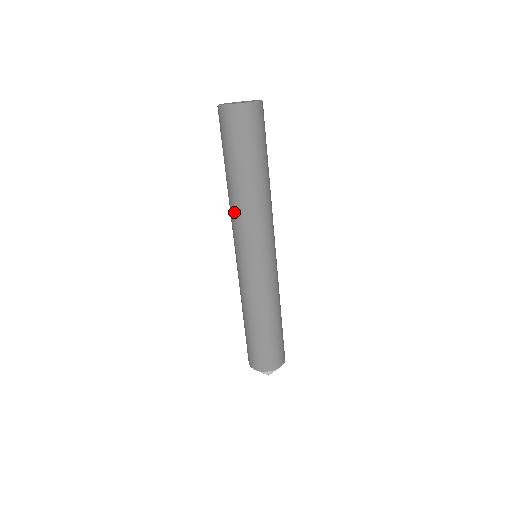
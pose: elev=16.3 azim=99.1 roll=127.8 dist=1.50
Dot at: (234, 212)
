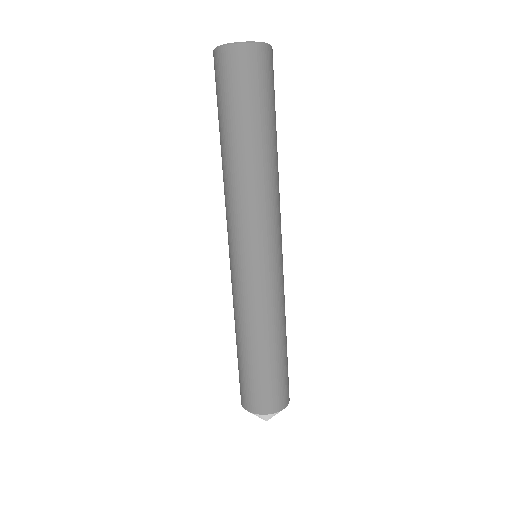
Dot at: (229, 192)
